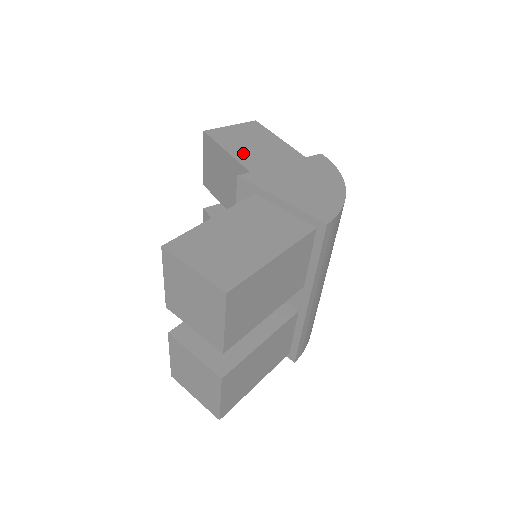
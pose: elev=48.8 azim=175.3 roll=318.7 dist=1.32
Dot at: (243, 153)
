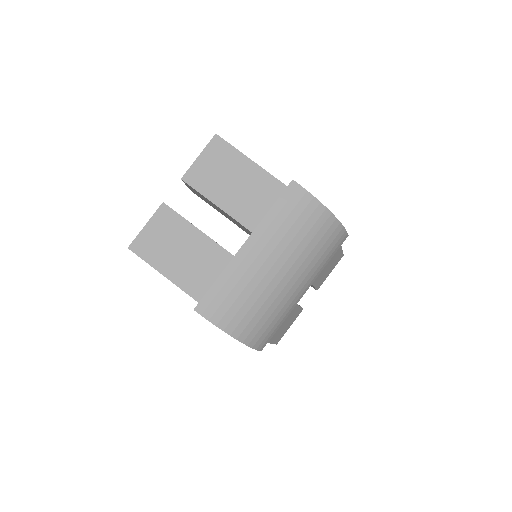
Dot at: occluded
